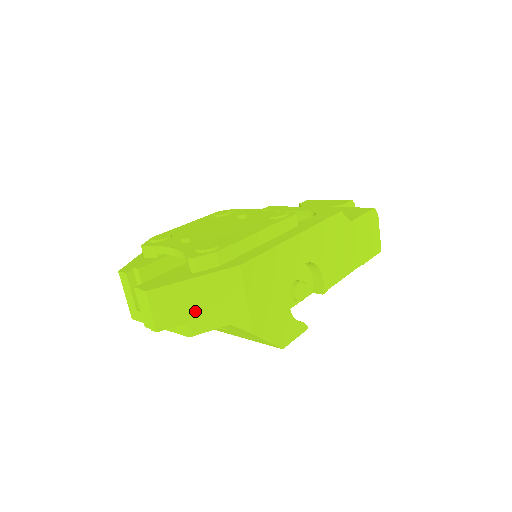
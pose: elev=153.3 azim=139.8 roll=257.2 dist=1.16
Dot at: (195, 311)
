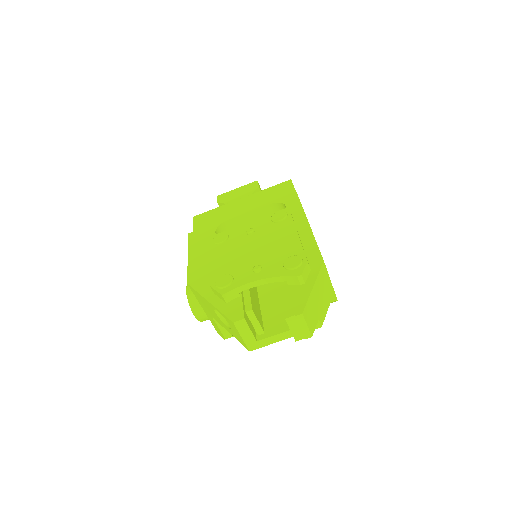
Dot at: (319, 307)
